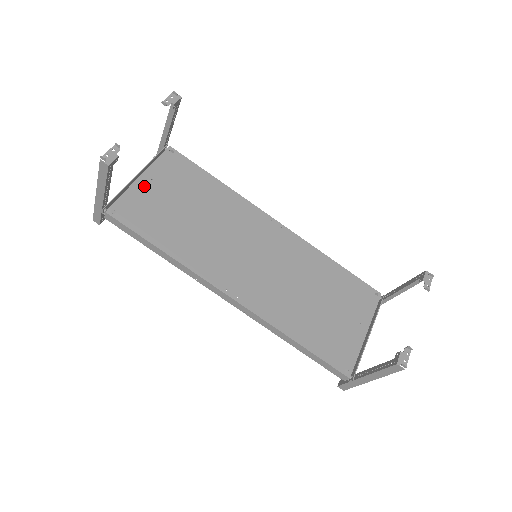
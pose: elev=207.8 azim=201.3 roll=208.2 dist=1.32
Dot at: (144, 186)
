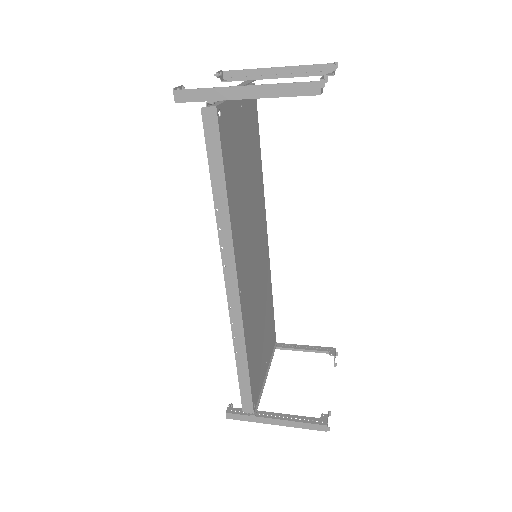
Dot at: (238, 107)
